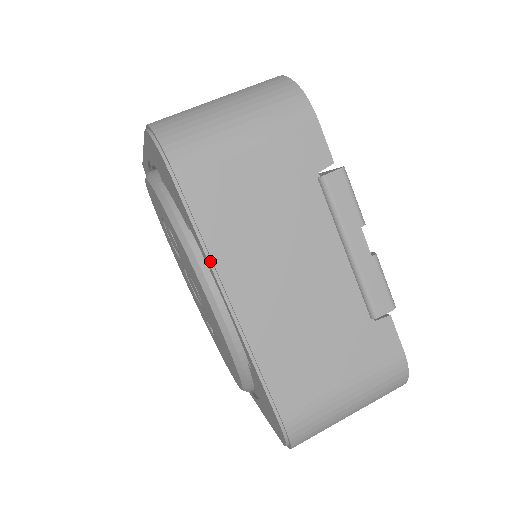
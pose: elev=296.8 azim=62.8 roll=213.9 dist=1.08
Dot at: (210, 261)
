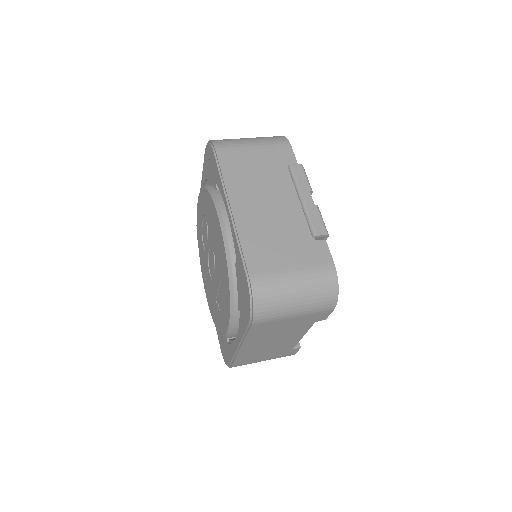
Dot at: (224, 188)
